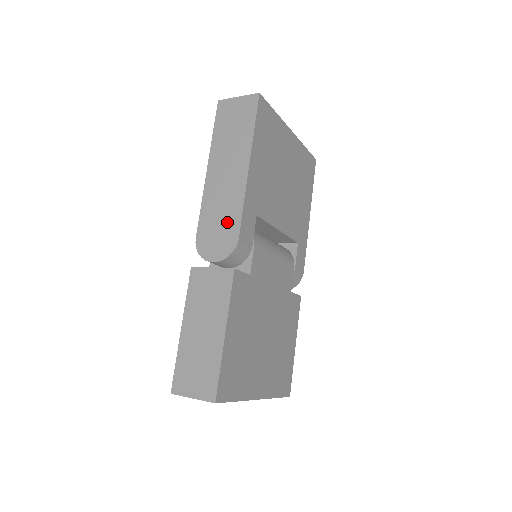
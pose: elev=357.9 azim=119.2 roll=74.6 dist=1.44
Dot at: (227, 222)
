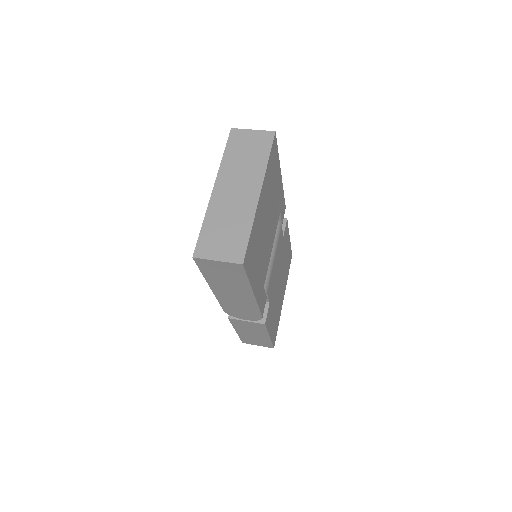
Dot at: (248, 311)
